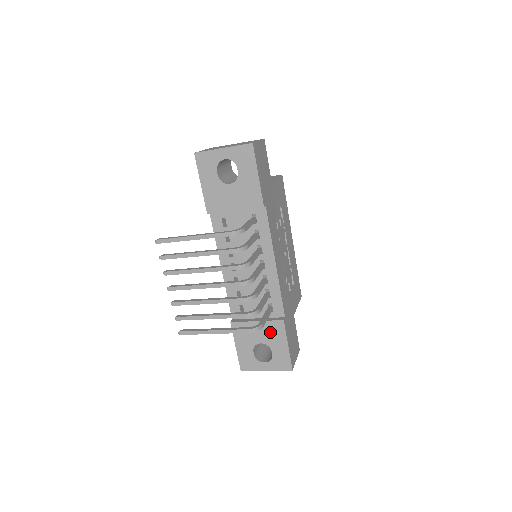
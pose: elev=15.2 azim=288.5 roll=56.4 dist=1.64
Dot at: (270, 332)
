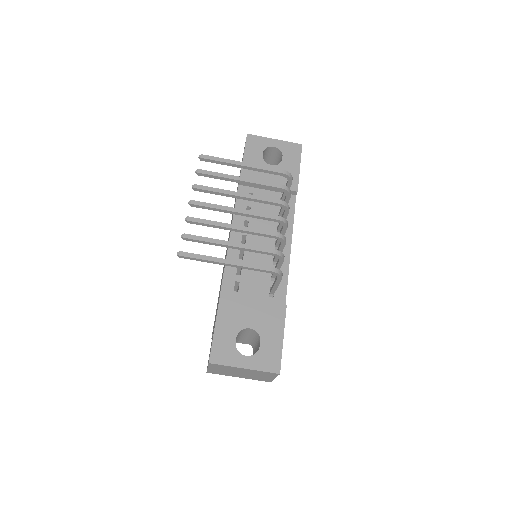
Dot at: (266, 316)
